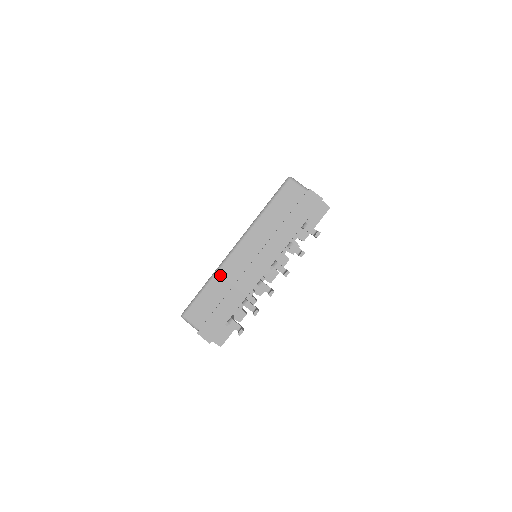
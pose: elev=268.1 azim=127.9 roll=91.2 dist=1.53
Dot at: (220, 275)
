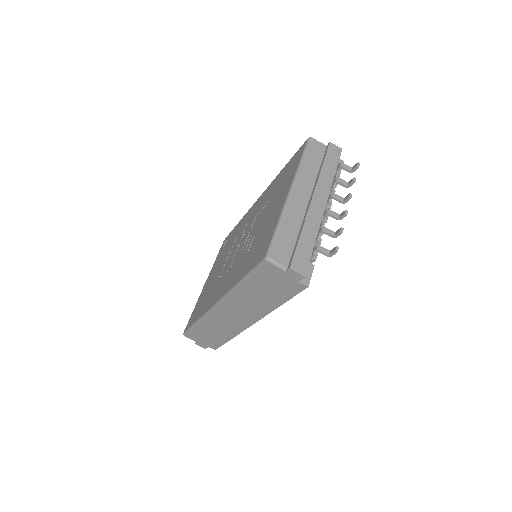
Dot at: (288, 215)
